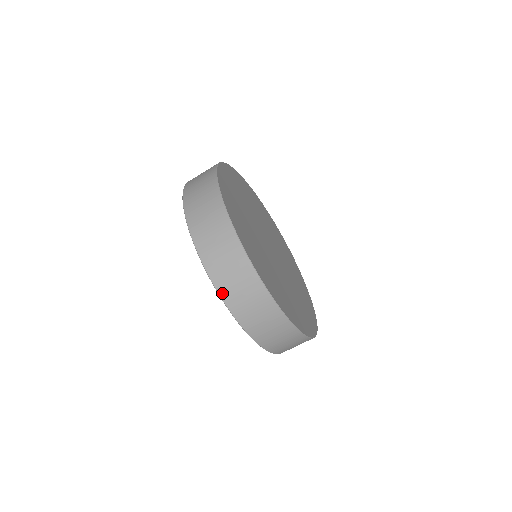
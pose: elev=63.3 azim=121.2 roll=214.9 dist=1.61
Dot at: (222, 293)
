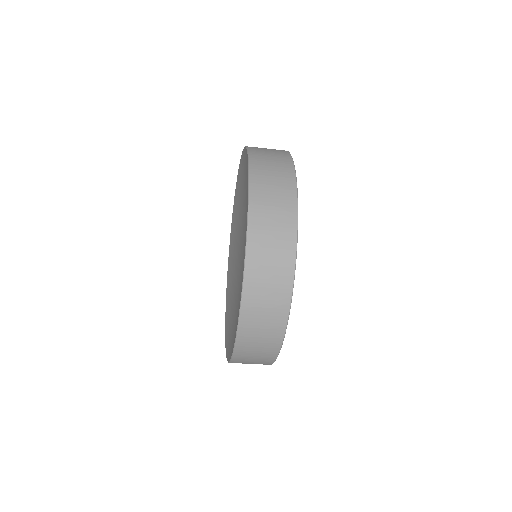
Dot at: (234, 362)
